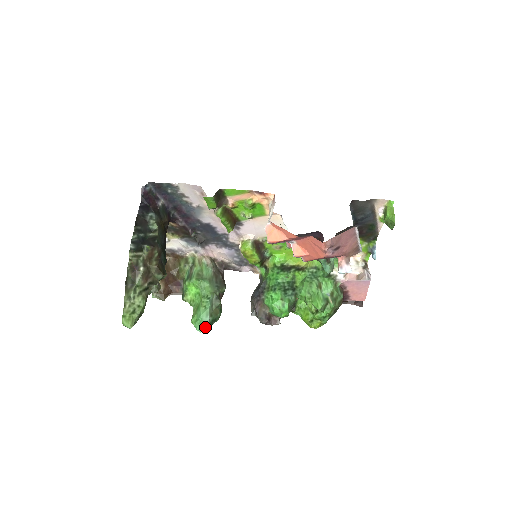
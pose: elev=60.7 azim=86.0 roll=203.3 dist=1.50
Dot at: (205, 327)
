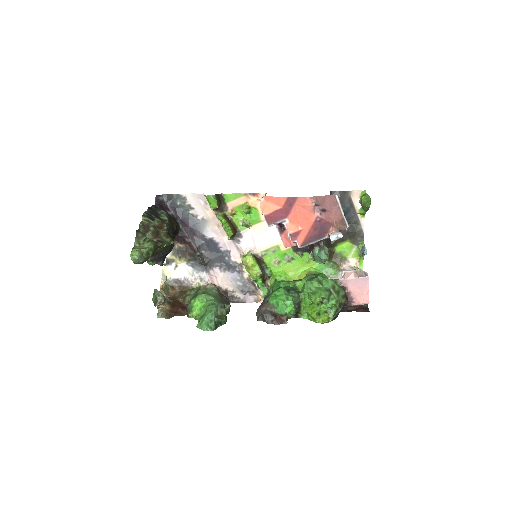
Dot at: (210, 325)
